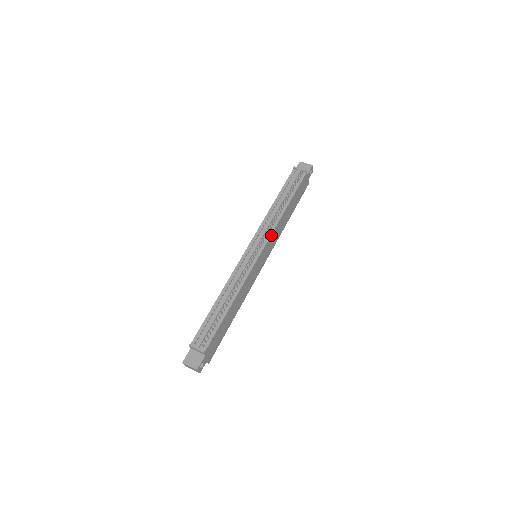
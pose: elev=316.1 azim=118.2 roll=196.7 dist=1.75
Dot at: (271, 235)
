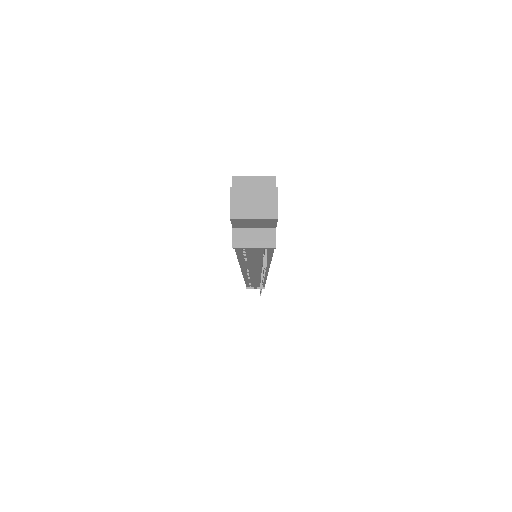
Dot at: occluded
